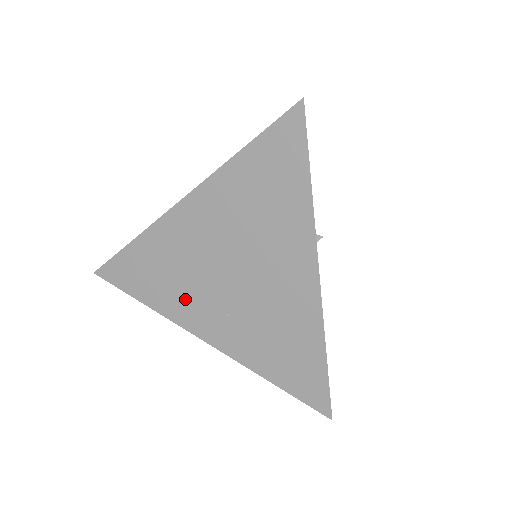
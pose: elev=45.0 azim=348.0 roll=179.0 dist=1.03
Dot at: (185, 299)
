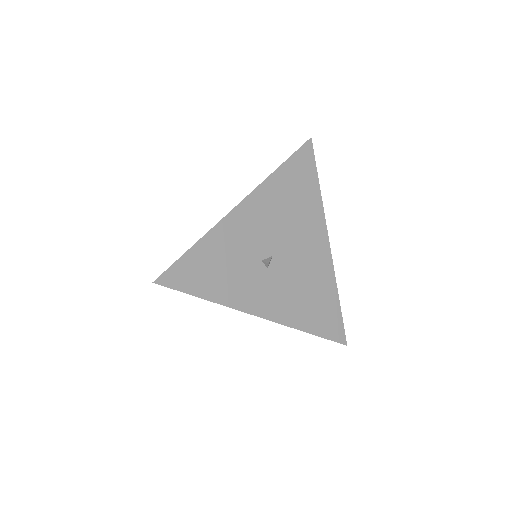
Dot at: occluded
